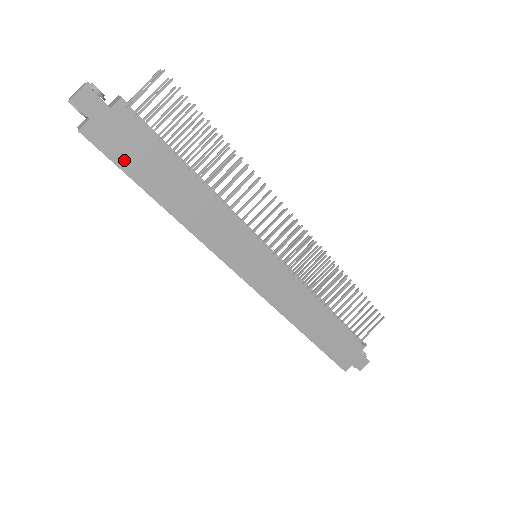
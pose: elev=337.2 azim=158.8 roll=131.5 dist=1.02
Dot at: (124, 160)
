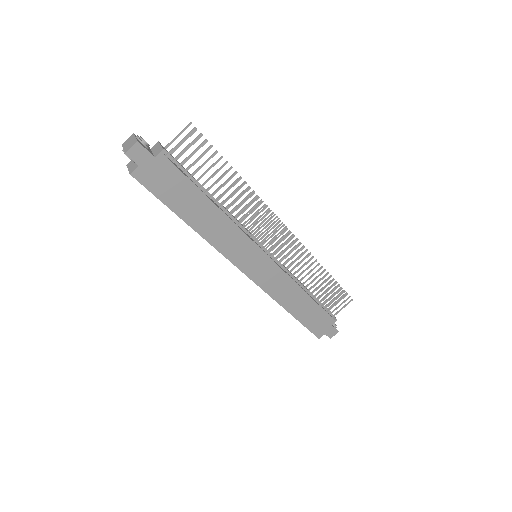
Dot at: (162, 193)
